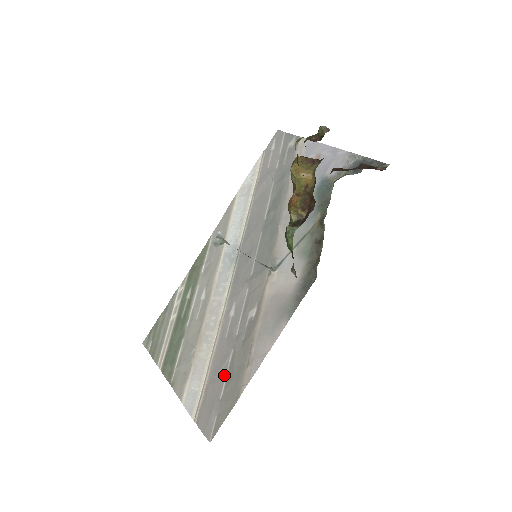
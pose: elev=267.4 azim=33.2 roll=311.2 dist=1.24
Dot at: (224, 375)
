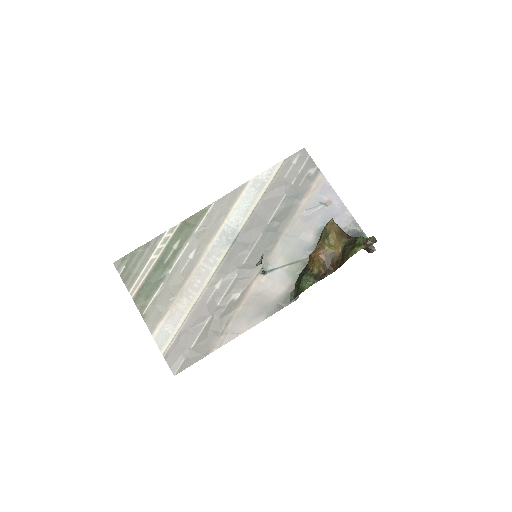
Dot at: (199, 332)
